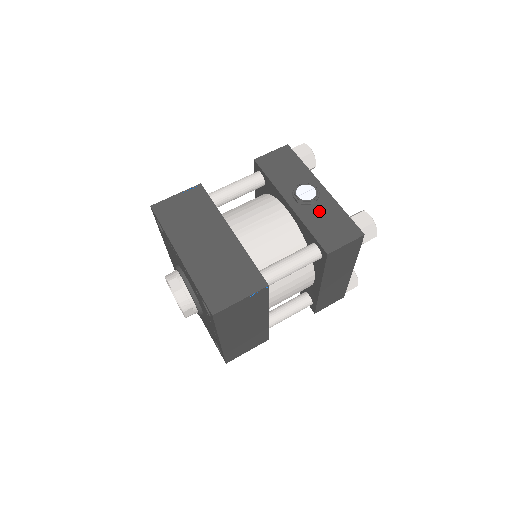
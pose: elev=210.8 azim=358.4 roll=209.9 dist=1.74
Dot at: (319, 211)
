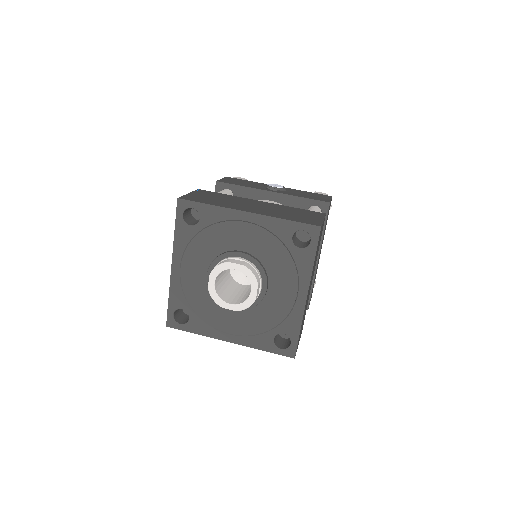
Dot at: (294, 192)
